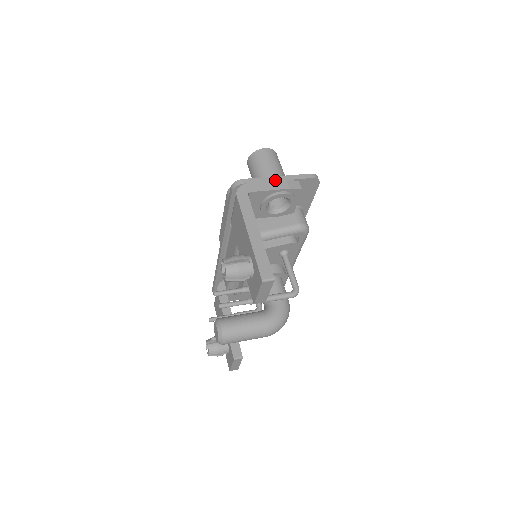
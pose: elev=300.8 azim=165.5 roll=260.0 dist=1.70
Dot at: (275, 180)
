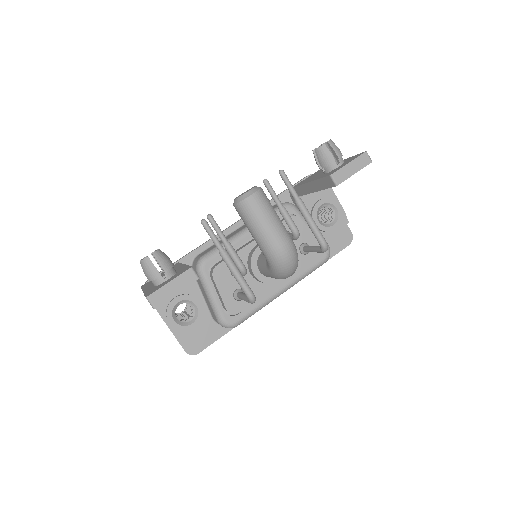
Dot at: occluded
